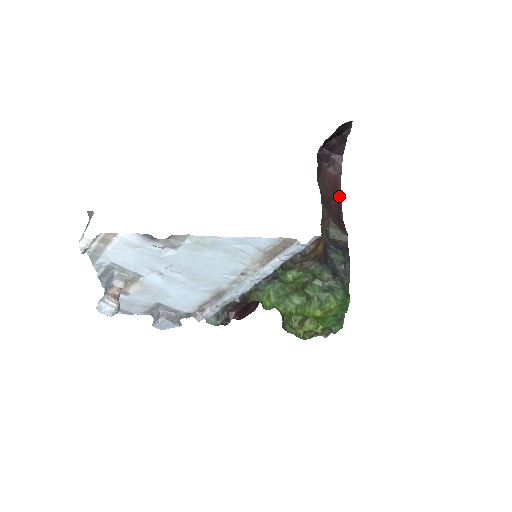
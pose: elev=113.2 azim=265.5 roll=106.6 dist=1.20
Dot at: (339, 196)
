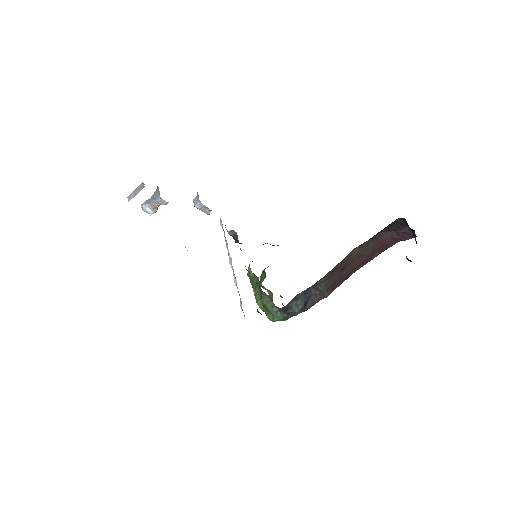
Dot at: (381, 251)
